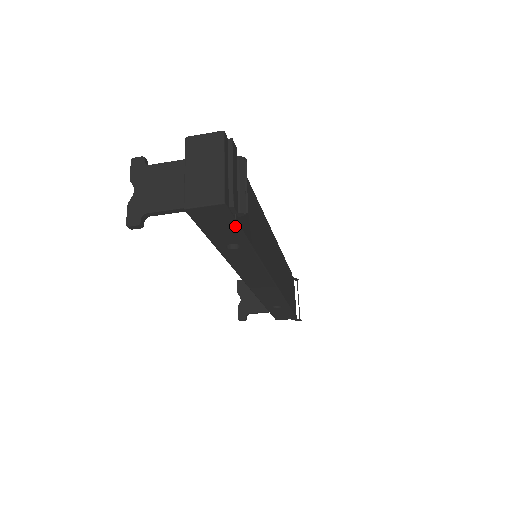
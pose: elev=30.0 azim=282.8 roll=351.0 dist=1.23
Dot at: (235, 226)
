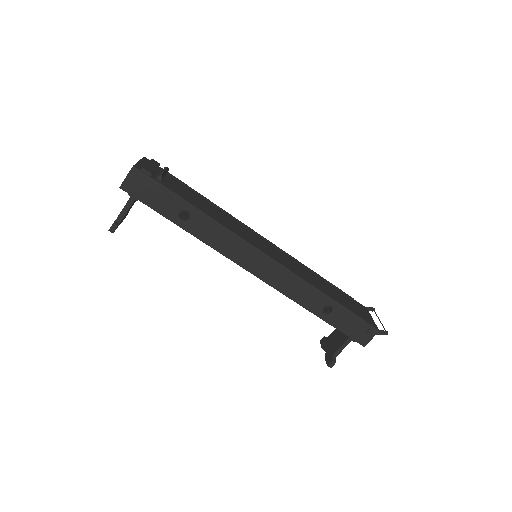
Dot at: (161, 188)
